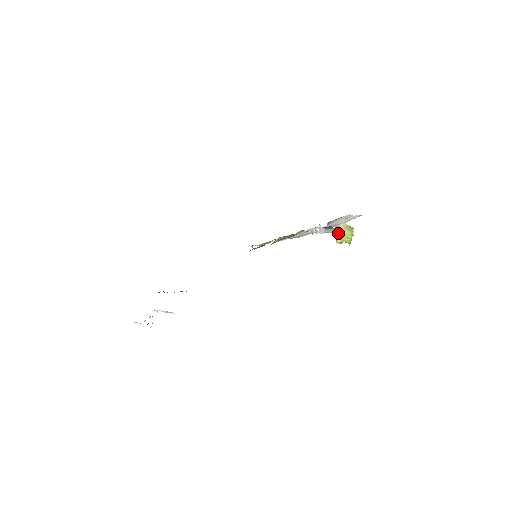
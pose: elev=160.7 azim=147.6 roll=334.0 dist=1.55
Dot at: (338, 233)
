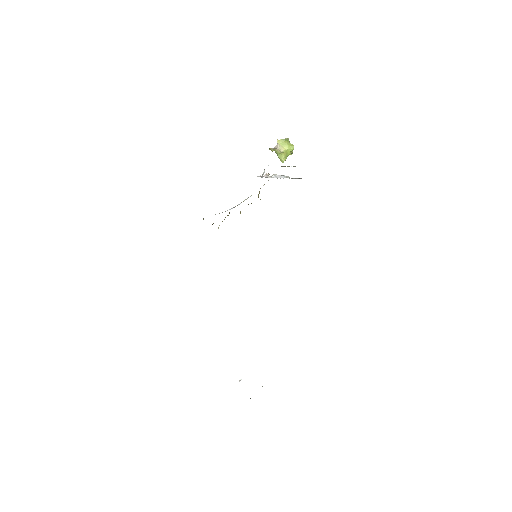
Dot at: (278, 154)
